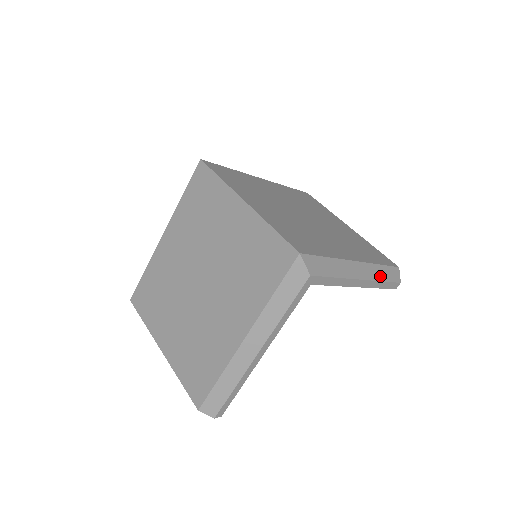
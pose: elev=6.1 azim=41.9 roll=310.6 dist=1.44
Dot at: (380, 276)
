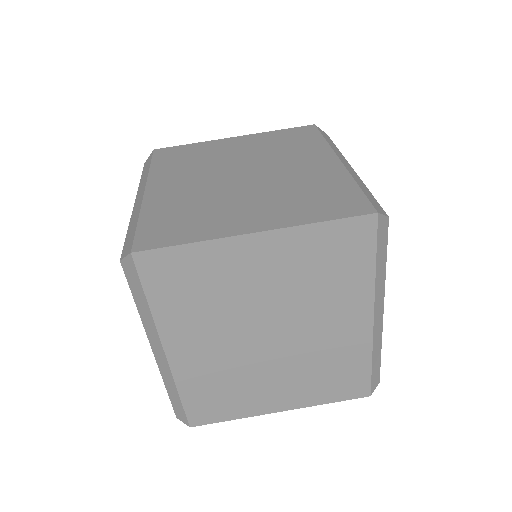
Dot at: (336, 149)
